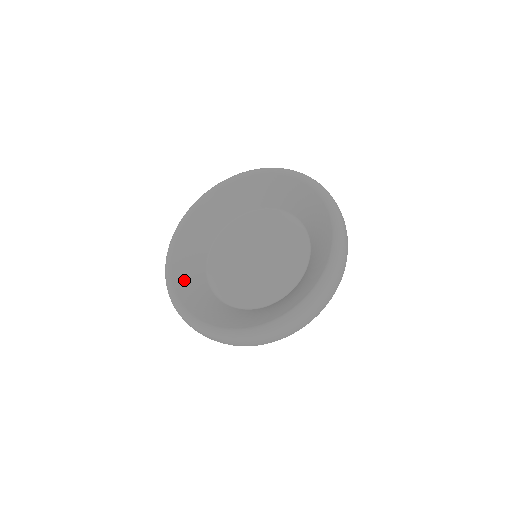
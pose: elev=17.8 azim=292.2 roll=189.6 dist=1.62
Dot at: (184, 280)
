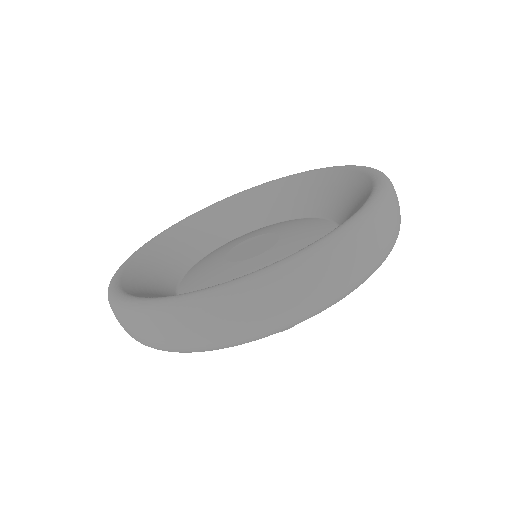
Dot at: (146, 265)
